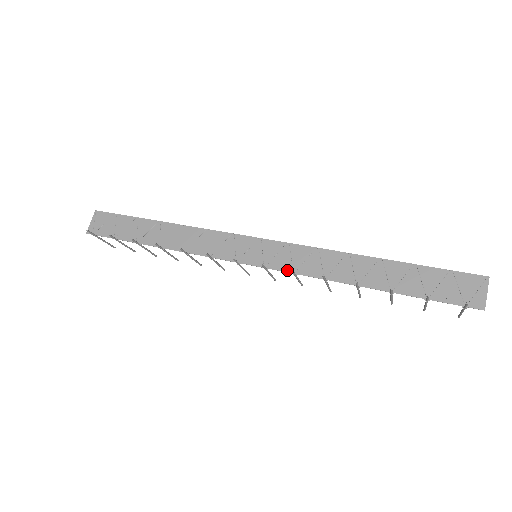
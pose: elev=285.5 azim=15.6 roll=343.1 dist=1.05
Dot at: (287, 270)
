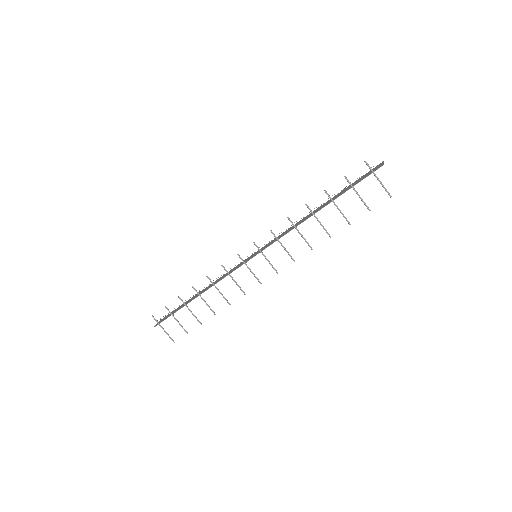
Dot at: occluded
